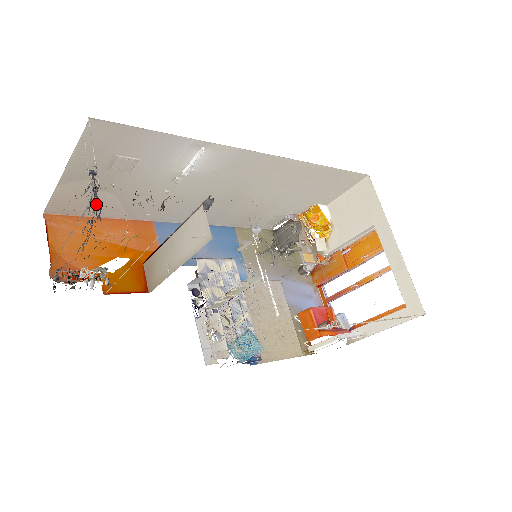
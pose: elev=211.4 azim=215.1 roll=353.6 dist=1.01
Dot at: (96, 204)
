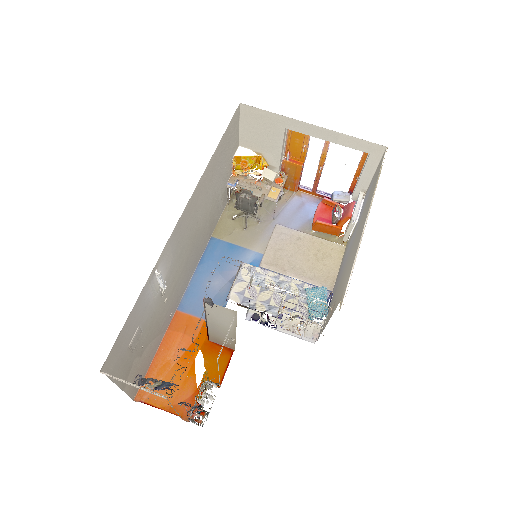
Dot at: (146, 359)
